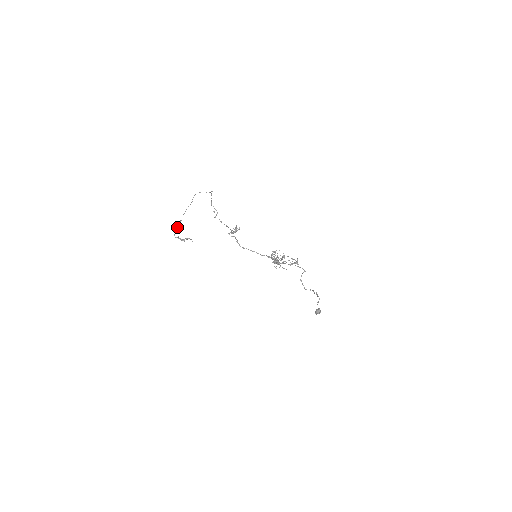
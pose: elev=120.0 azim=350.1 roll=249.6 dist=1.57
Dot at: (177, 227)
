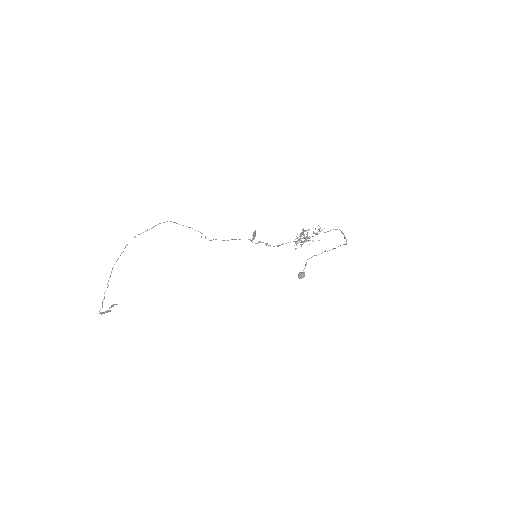
Dot at: (104, 298)
